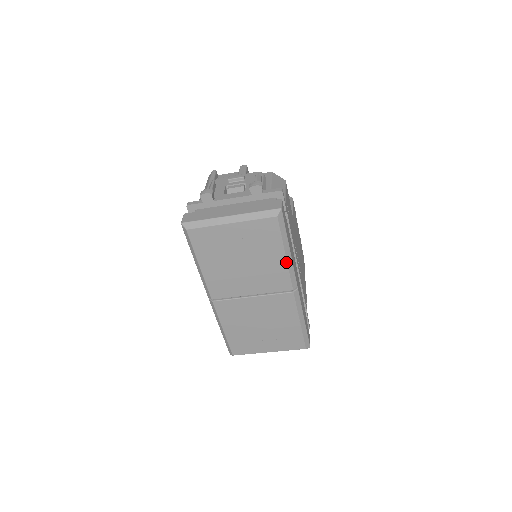
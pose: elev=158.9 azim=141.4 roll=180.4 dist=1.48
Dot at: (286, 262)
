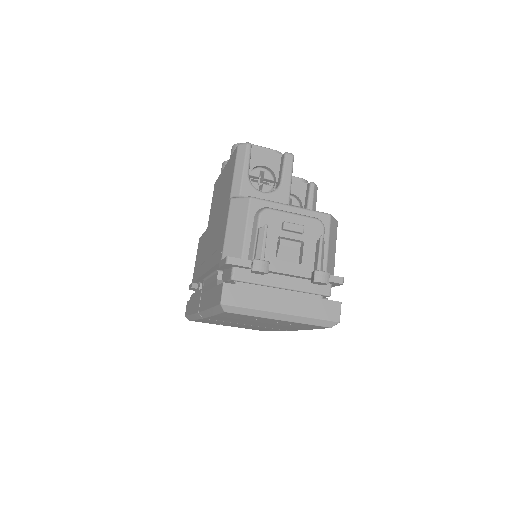
Dot at: occluded
